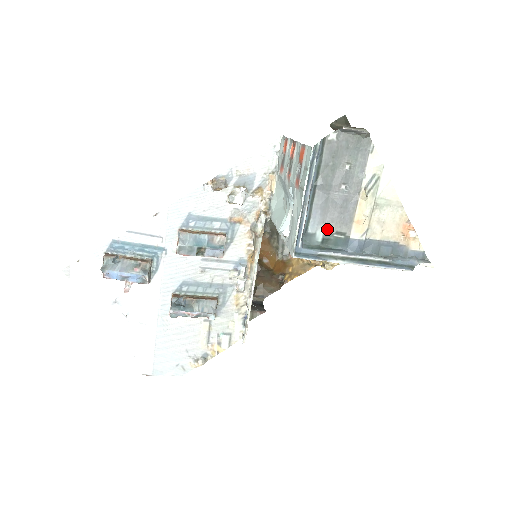
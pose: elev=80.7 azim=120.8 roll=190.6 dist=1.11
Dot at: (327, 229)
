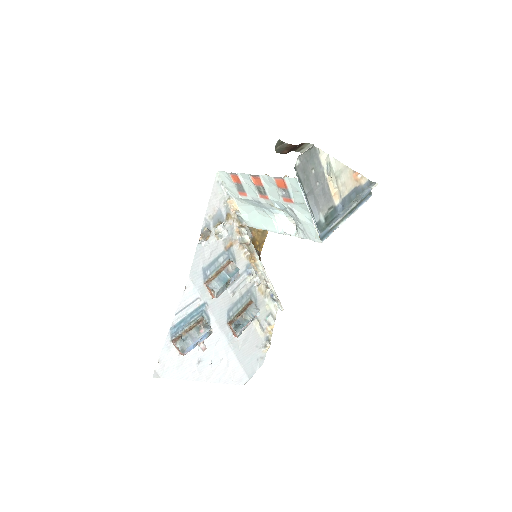
Dot at: (323, 212)
